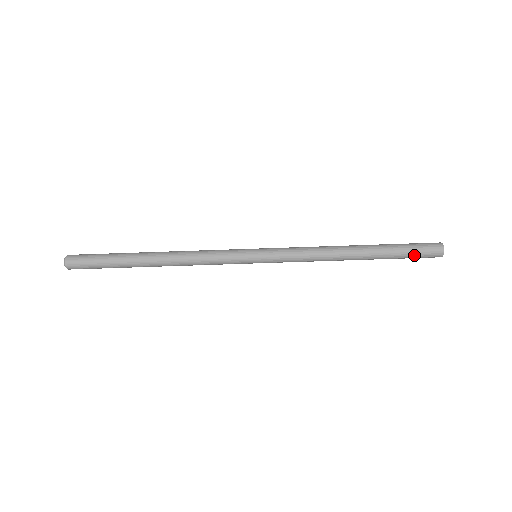
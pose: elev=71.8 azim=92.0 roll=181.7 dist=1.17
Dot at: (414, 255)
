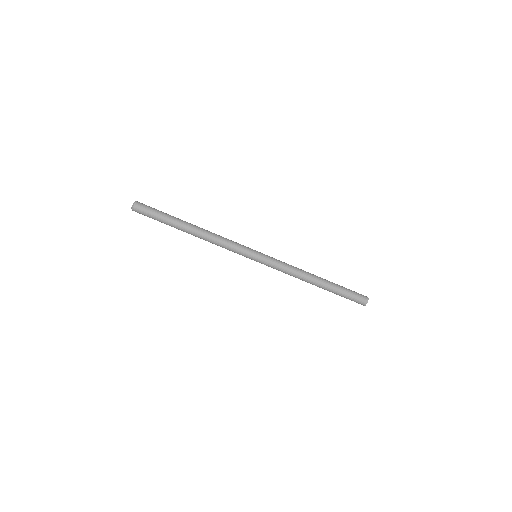
Dot at: (350, 296)
